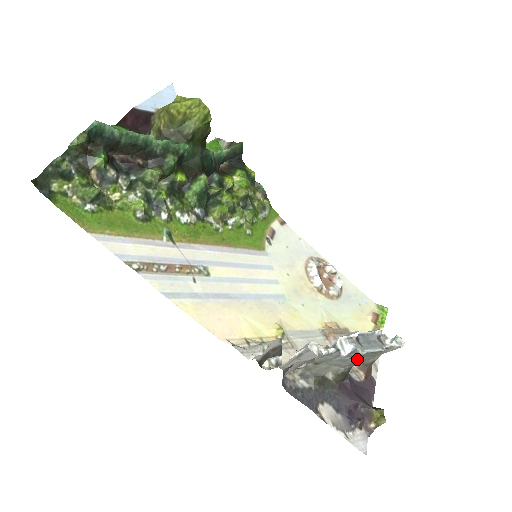
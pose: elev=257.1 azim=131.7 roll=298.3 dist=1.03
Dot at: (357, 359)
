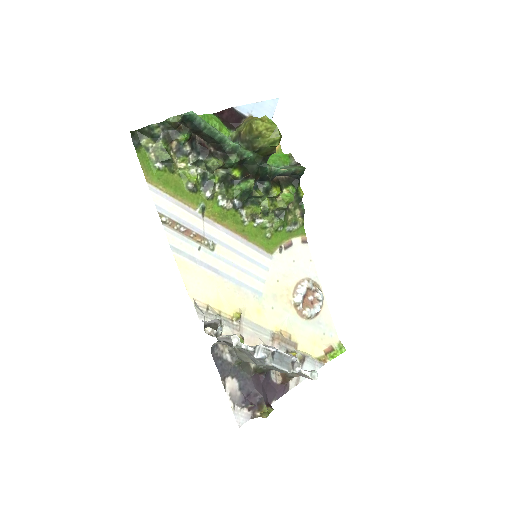
Dot at: (267, 366)
